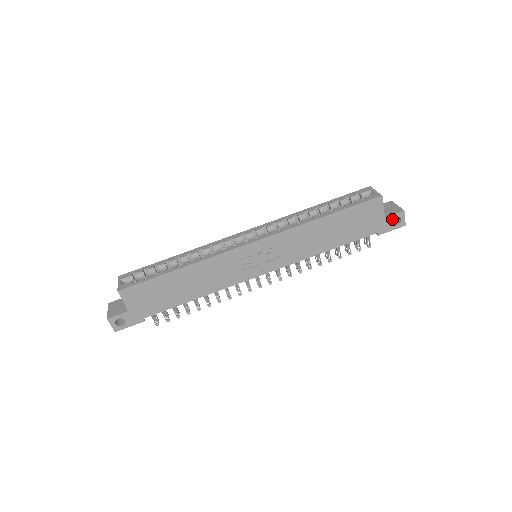
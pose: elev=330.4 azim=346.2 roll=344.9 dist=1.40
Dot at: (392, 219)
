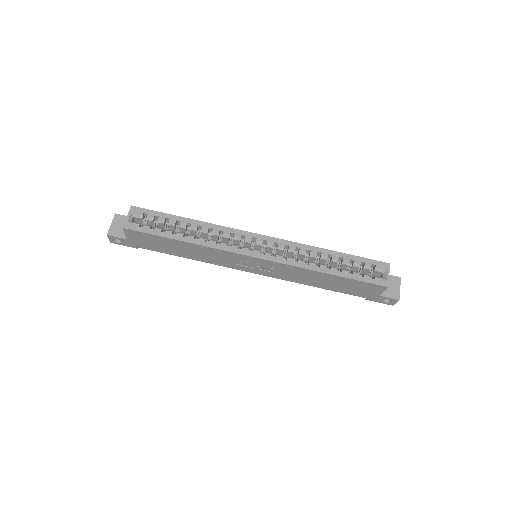
Dot at: (385, 299)
